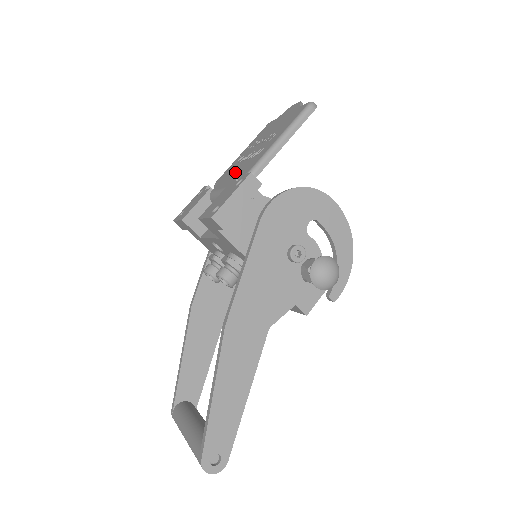
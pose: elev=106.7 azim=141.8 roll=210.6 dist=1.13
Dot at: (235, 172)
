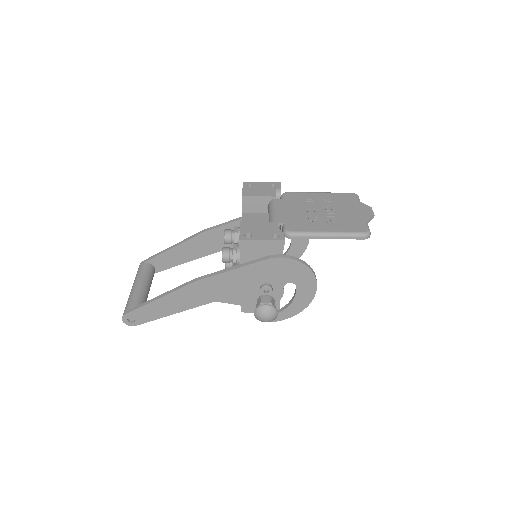
Dot at: (293, 211)
